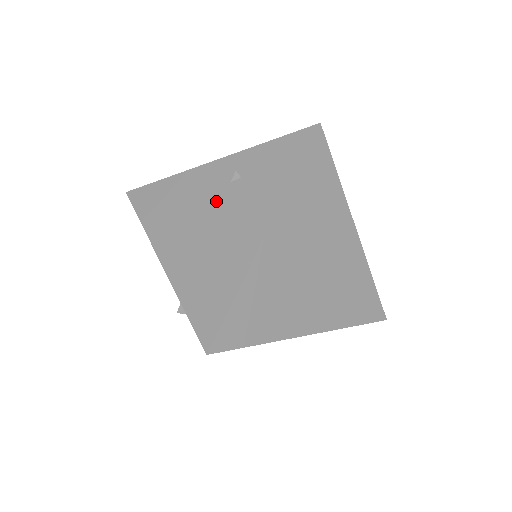
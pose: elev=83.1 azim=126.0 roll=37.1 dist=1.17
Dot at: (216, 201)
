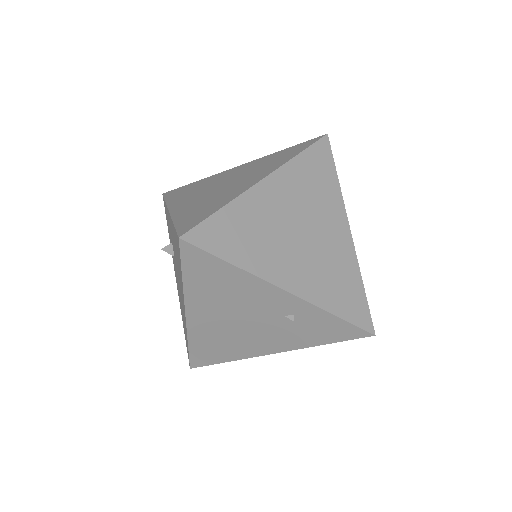
Dot at: (261, 318)
